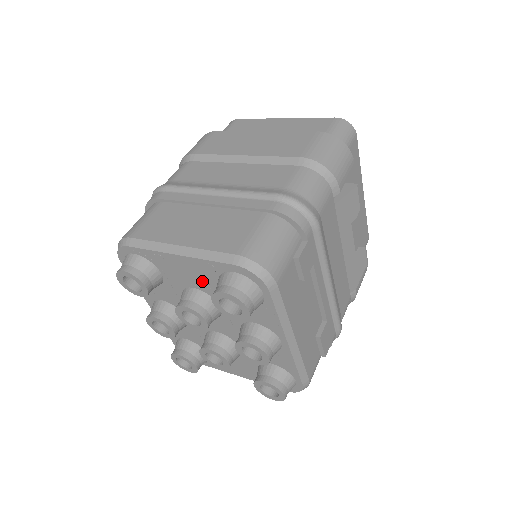
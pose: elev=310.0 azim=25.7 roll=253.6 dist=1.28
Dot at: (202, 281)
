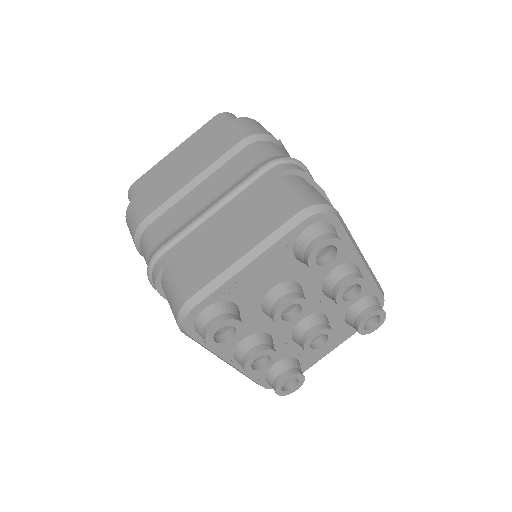
Dot at: (278, 271)
